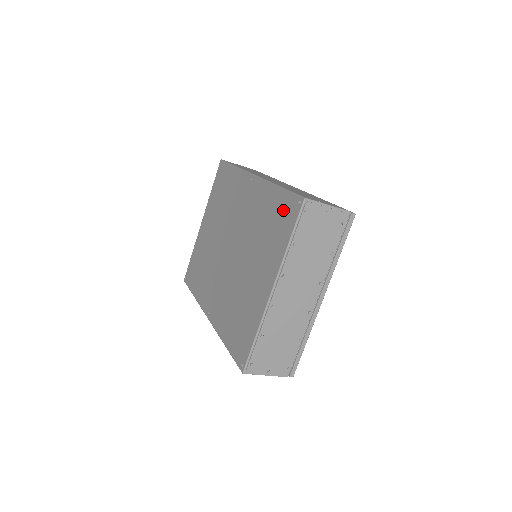
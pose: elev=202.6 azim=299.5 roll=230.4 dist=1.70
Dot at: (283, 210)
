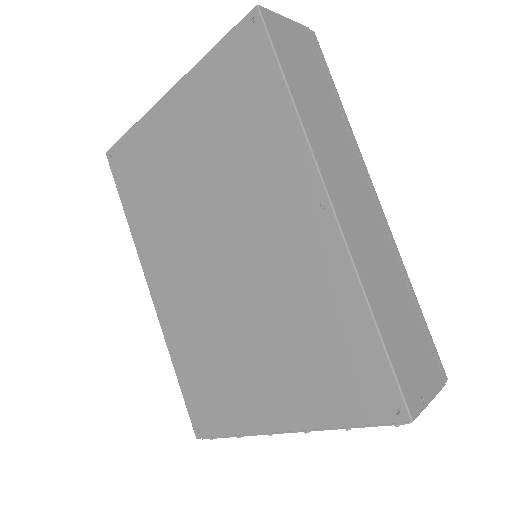
Dot at: (360, 372)
